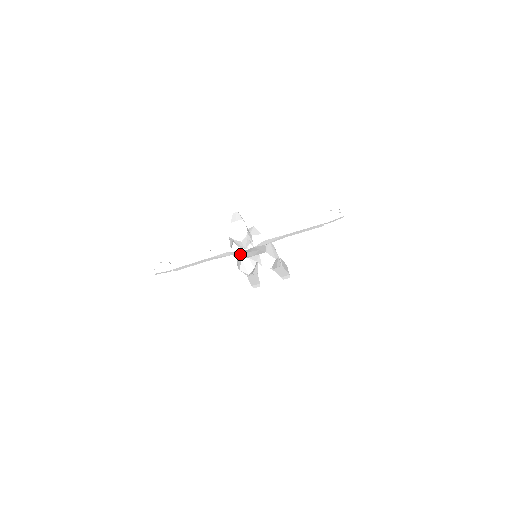
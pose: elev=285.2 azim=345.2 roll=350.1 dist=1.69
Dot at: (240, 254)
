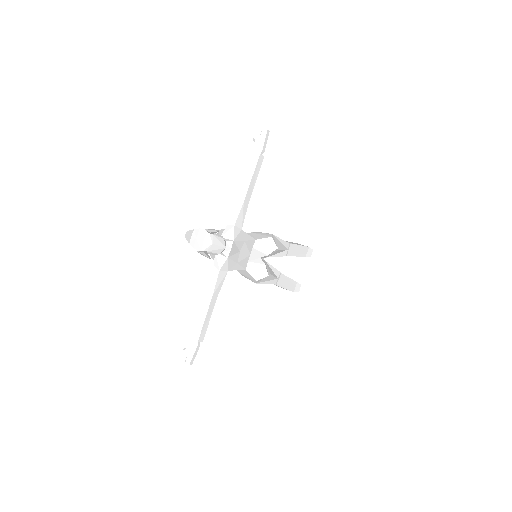
Dot at: (234, 263)
